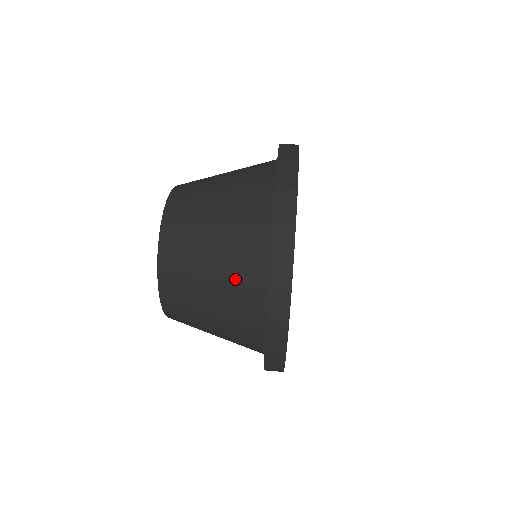
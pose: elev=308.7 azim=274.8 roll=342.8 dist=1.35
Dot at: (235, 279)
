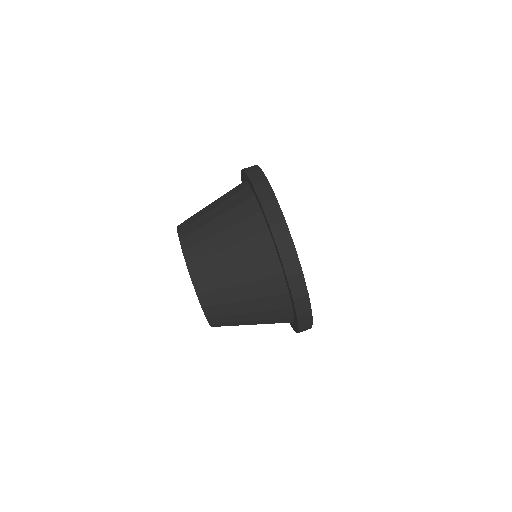
Dot at: occluded
